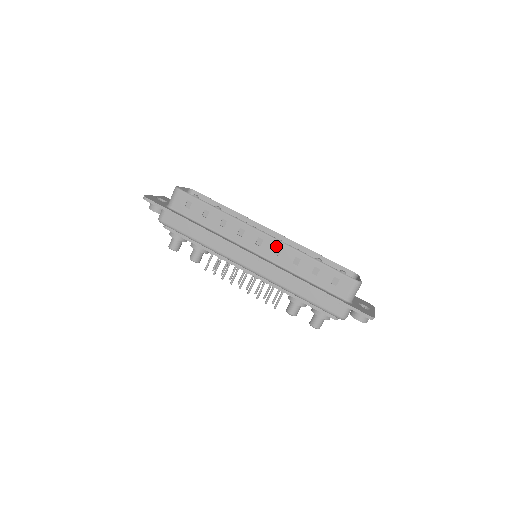
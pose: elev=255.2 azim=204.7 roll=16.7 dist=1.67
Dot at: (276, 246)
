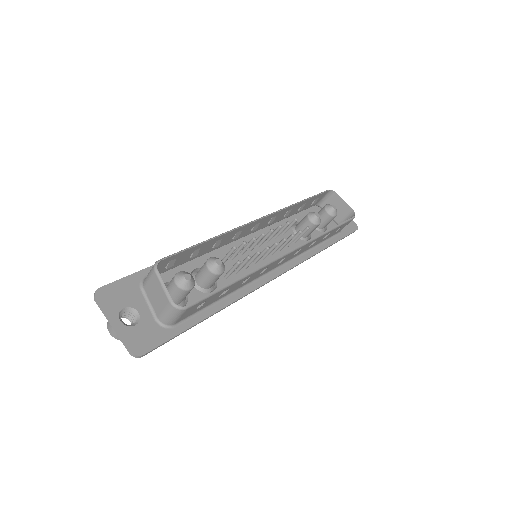
Dot at: occluded
